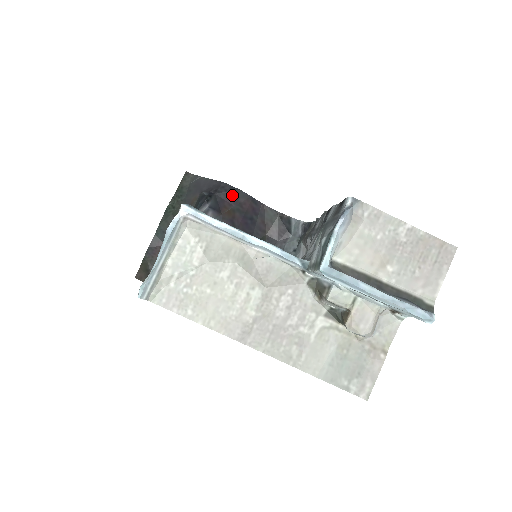
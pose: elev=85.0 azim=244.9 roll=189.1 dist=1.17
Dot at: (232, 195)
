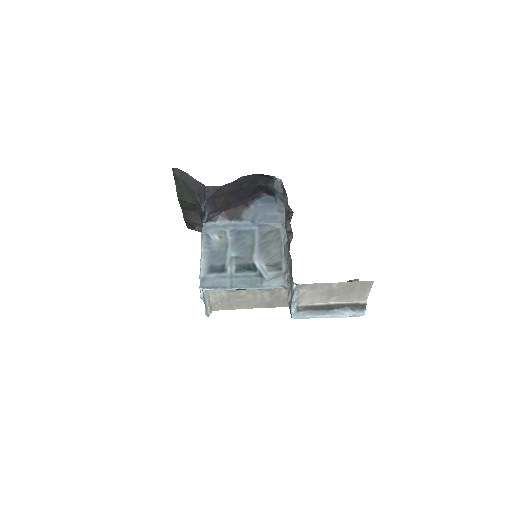
Dot at: (217, 193)
